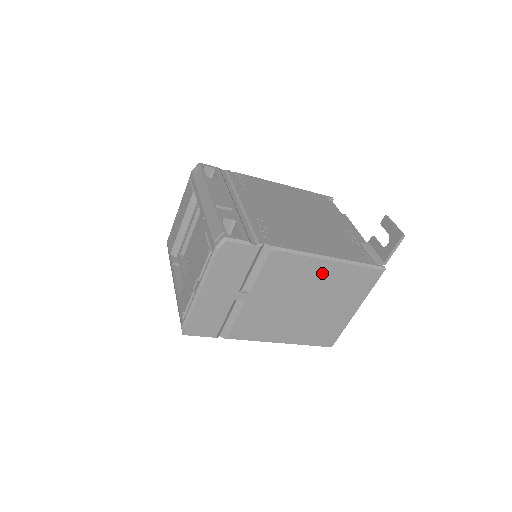
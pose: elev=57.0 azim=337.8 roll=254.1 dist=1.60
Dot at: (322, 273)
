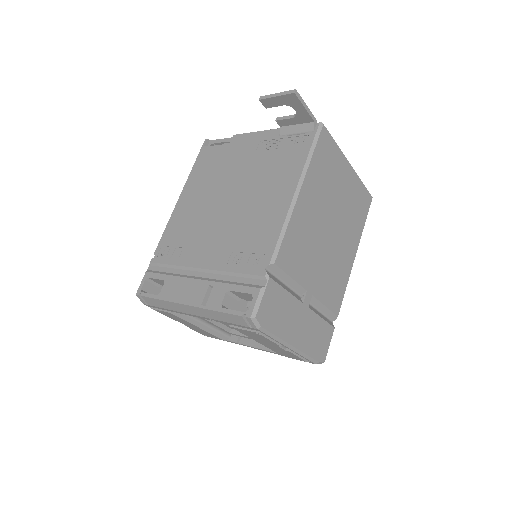
Dot at: (308, 203)
